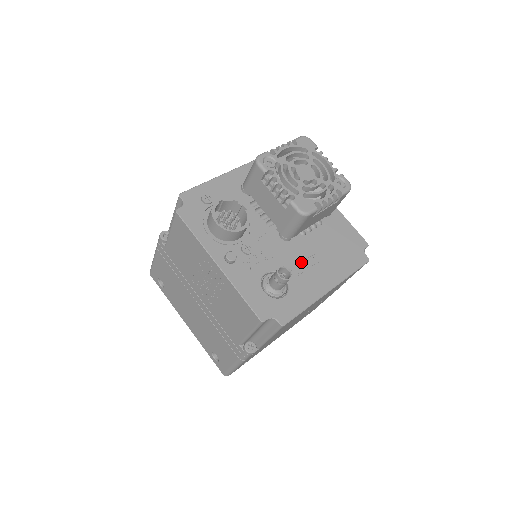
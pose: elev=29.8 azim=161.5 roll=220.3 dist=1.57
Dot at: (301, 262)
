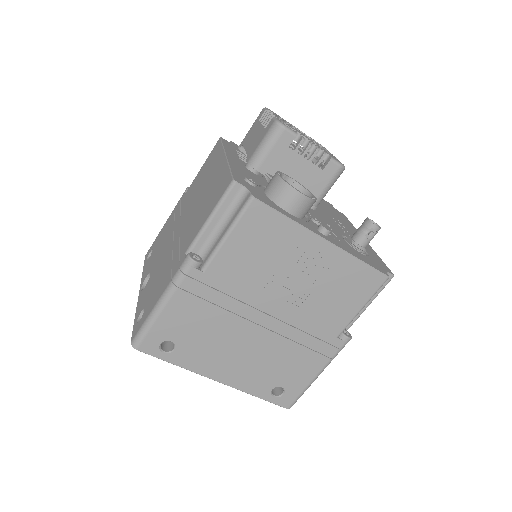
Dot at: (338, 225)
